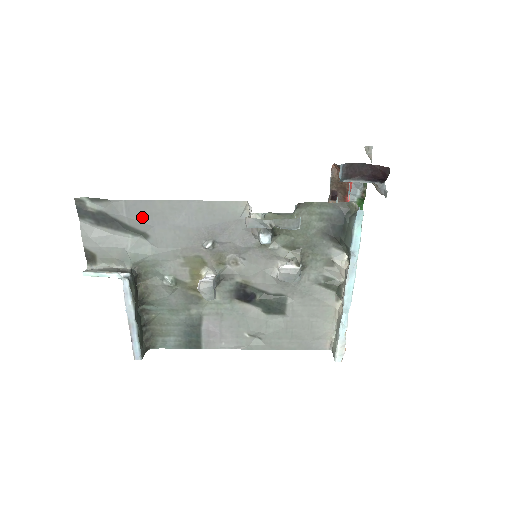
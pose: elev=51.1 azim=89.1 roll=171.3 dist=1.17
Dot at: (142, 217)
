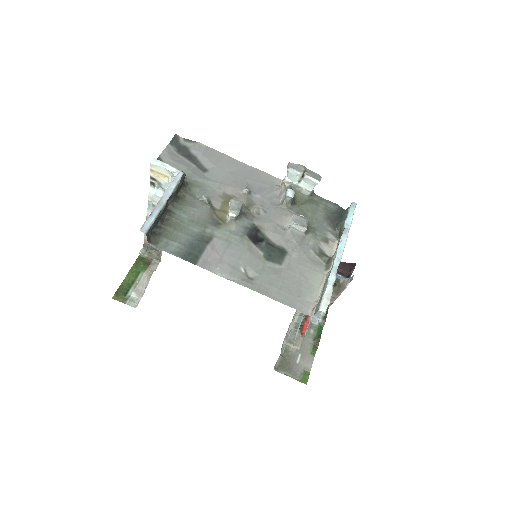
Dot at: (212, 159)
